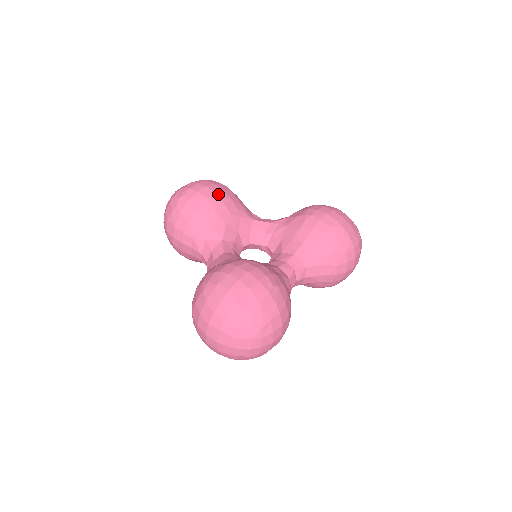
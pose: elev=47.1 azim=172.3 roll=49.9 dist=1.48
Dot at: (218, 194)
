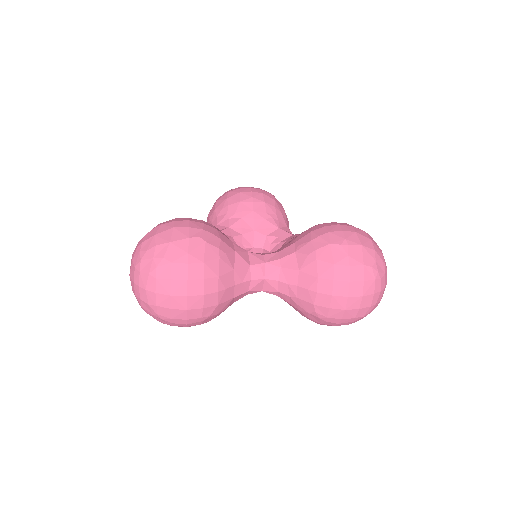
Dot at: (254, 194)
